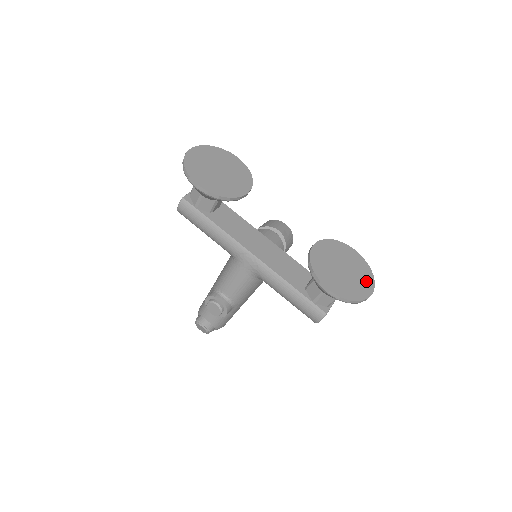
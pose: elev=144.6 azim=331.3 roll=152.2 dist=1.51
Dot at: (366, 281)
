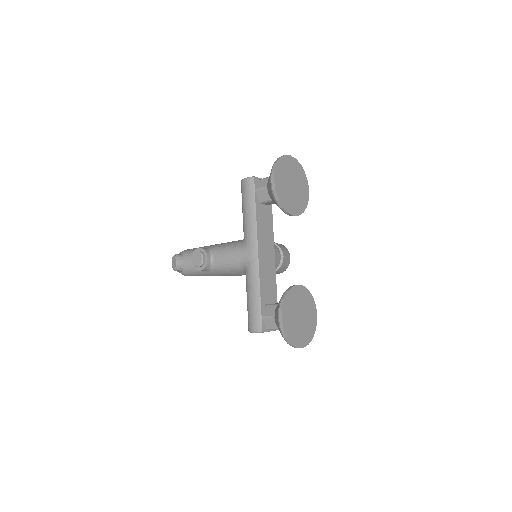
Dot at: (305, 337)
